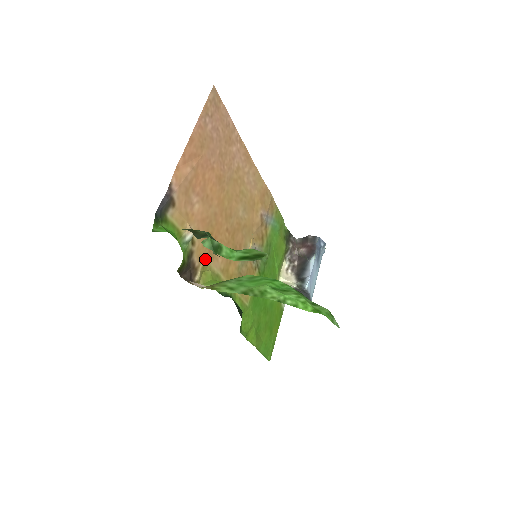
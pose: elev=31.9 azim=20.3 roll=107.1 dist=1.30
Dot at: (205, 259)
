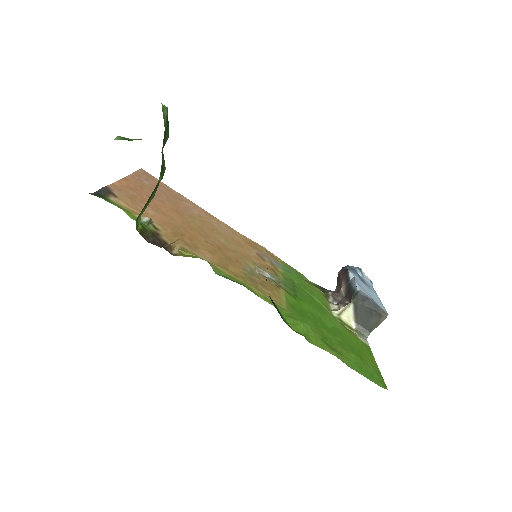
Dot at: (182, 246)
